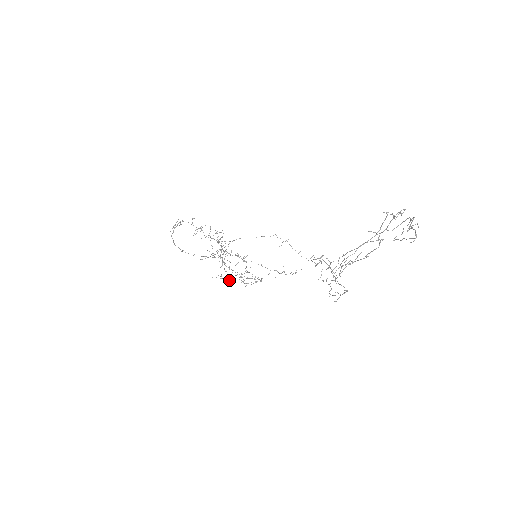
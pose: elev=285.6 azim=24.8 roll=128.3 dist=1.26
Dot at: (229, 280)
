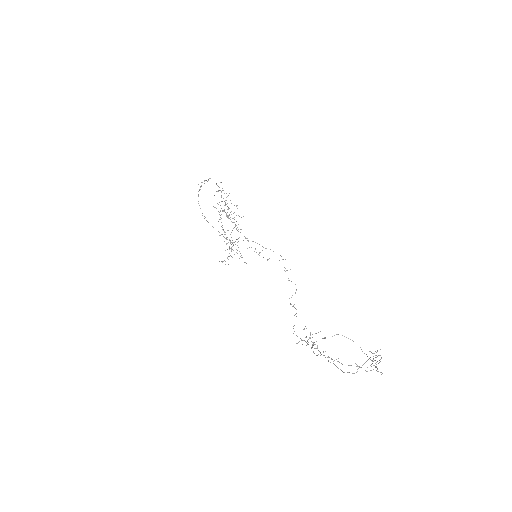
Dot at: (228, 264)
